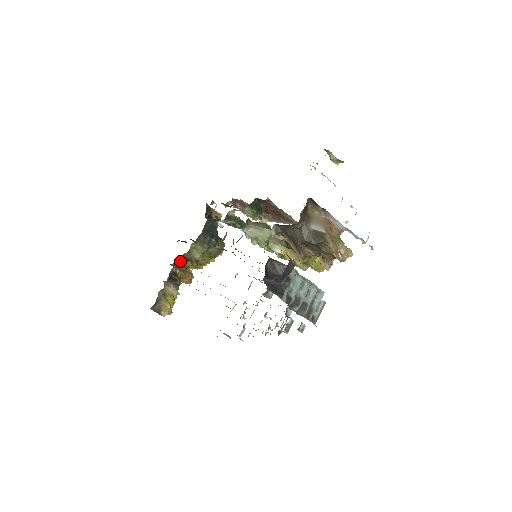
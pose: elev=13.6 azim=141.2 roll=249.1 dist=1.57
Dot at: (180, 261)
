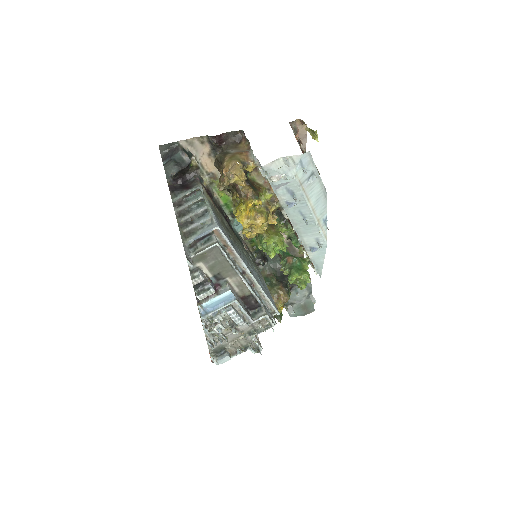
Dot at: occluded
